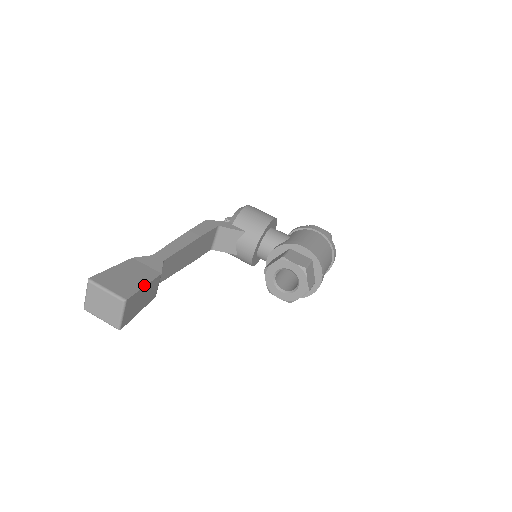
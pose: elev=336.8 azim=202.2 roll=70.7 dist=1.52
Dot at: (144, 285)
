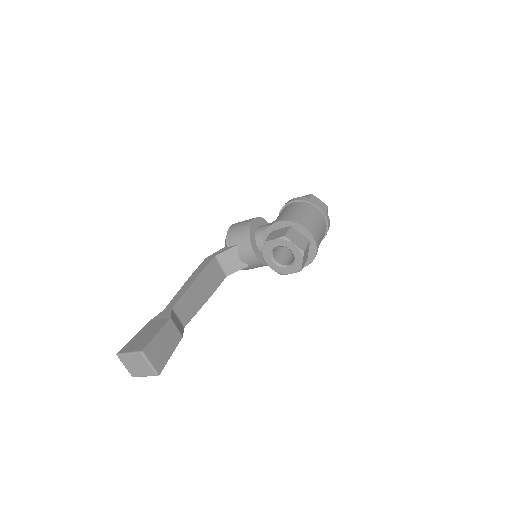
Dot at: (156, 333)
